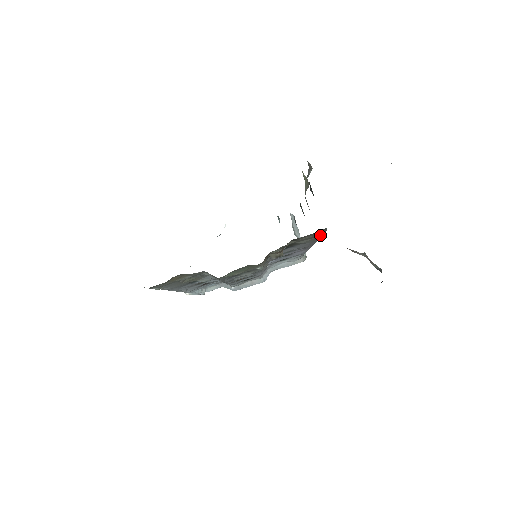
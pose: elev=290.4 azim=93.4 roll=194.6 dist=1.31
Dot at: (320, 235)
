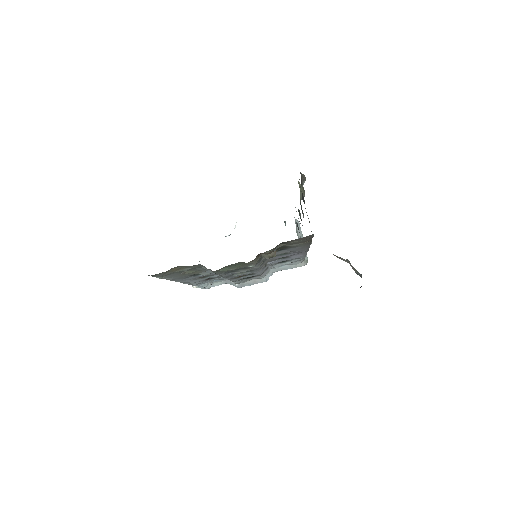
Dot at: (309, 240)
